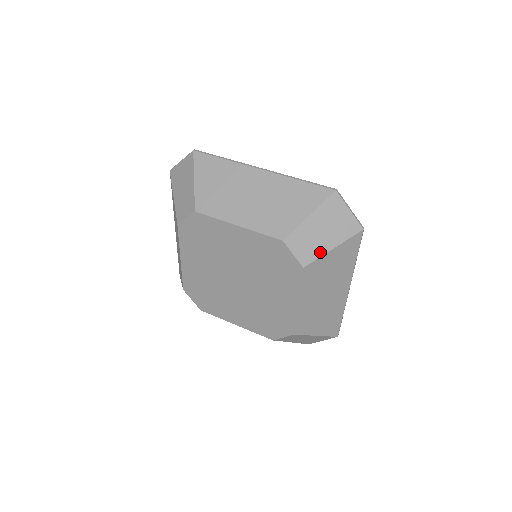
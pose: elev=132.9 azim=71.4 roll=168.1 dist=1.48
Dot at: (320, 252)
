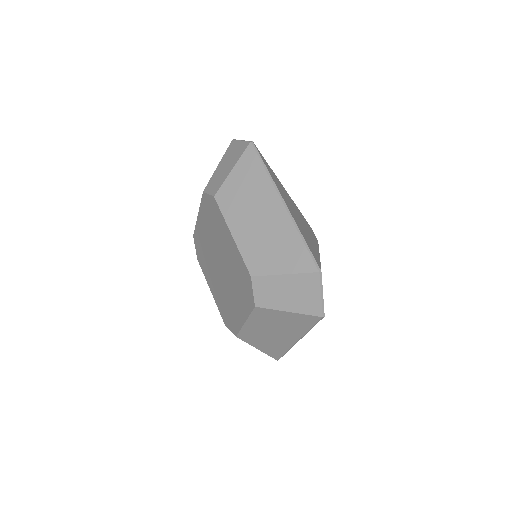
Dot at: (275, 306)
